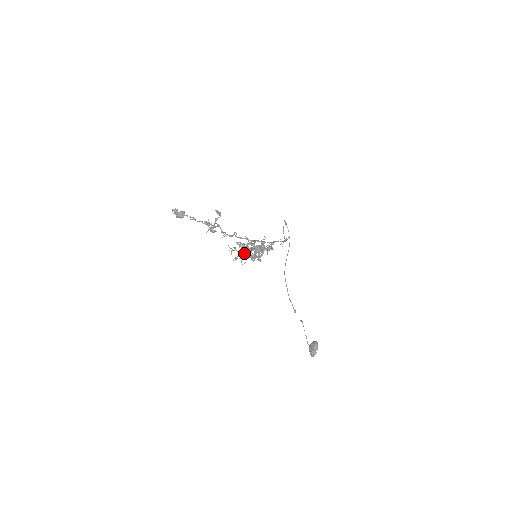
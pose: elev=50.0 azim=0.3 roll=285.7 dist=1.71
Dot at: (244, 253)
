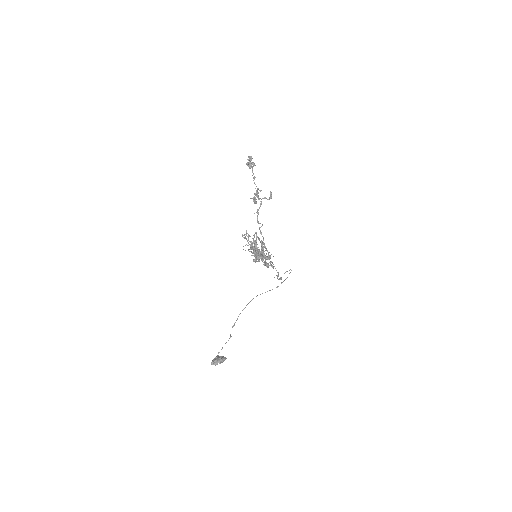
Dot at: (251, 245)
